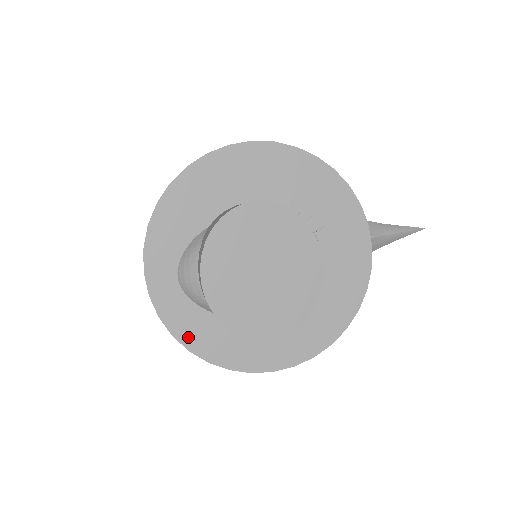
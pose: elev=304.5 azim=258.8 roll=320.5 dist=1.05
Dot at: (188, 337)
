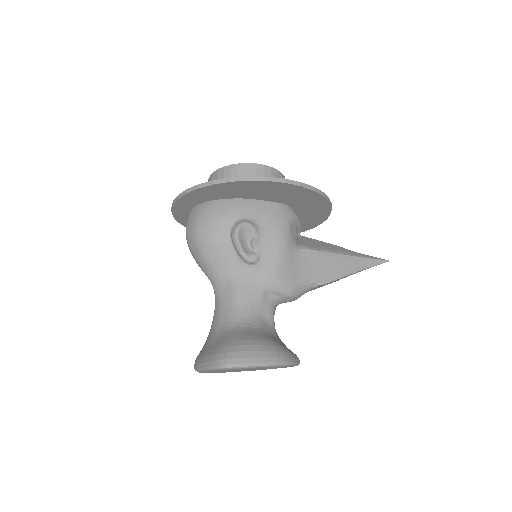
Dot at: occluded
